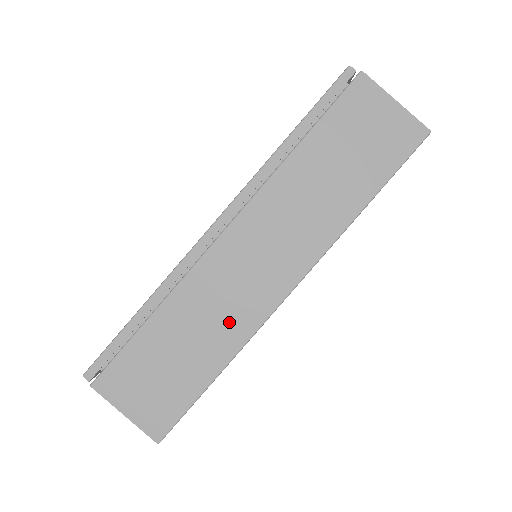
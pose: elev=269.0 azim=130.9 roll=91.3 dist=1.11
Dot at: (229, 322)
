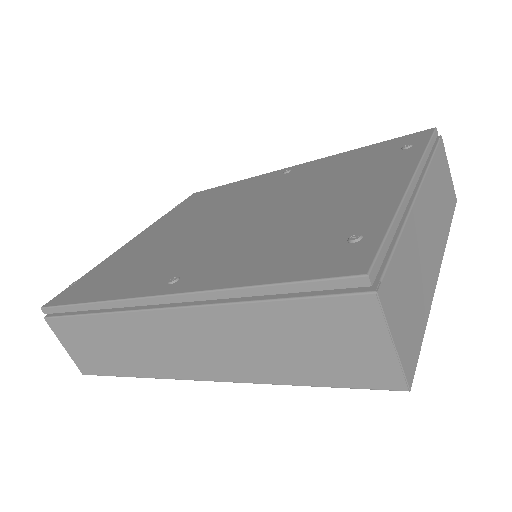
Dot at: (148, 360)
